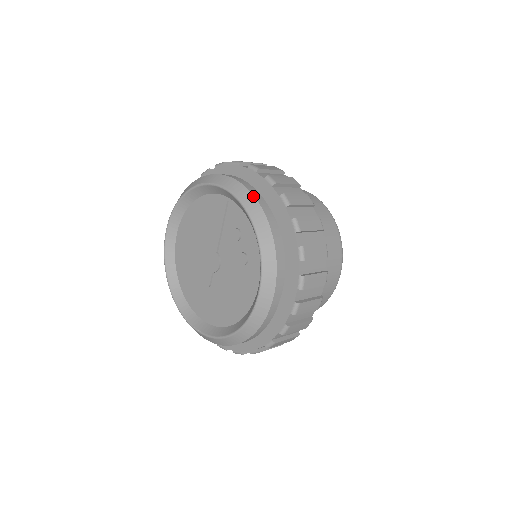
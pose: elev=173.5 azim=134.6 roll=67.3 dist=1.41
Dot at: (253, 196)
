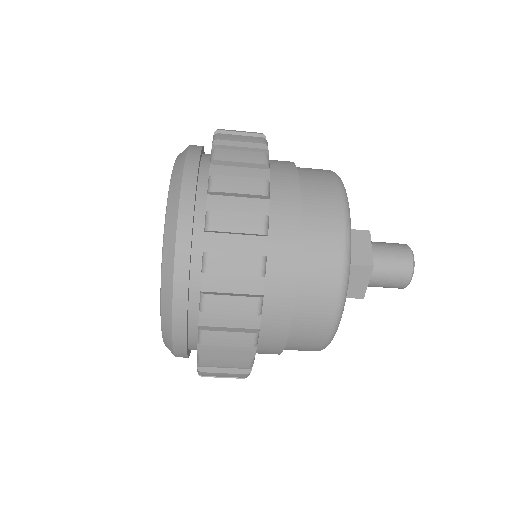
Dot at: occluded
